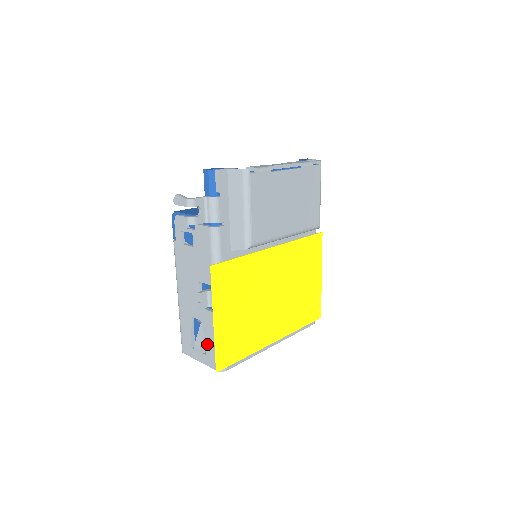
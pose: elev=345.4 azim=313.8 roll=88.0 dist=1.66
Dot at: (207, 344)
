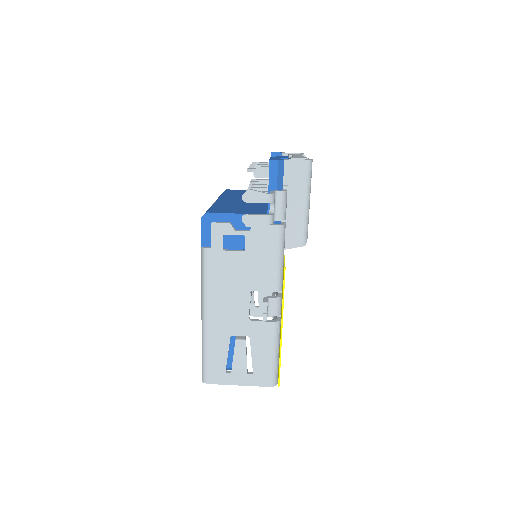
Dot at: (256, 361)
